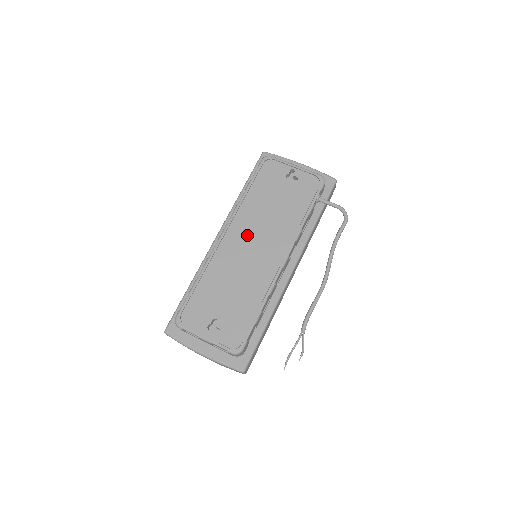
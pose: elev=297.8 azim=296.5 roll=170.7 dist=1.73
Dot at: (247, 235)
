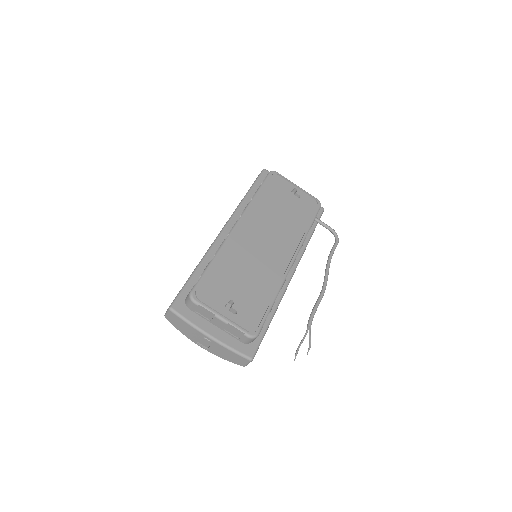
Dot at: (260, 231)
